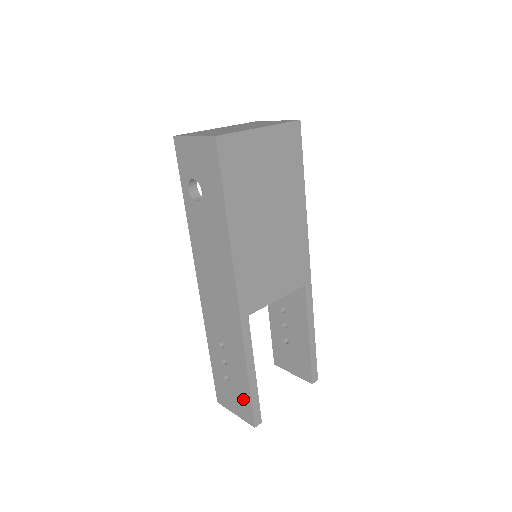
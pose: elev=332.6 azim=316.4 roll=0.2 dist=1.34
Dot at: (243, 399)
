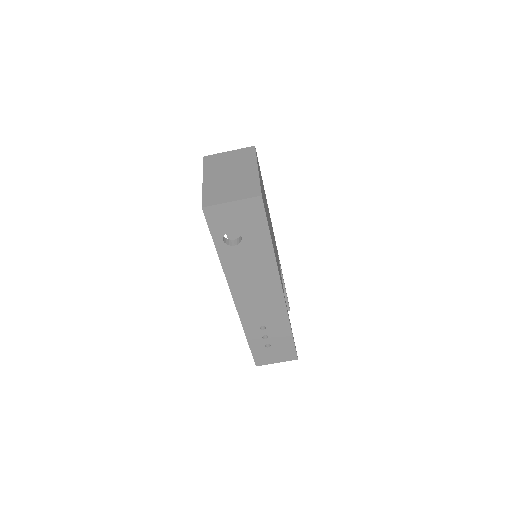
Dot at: (286, 349)
